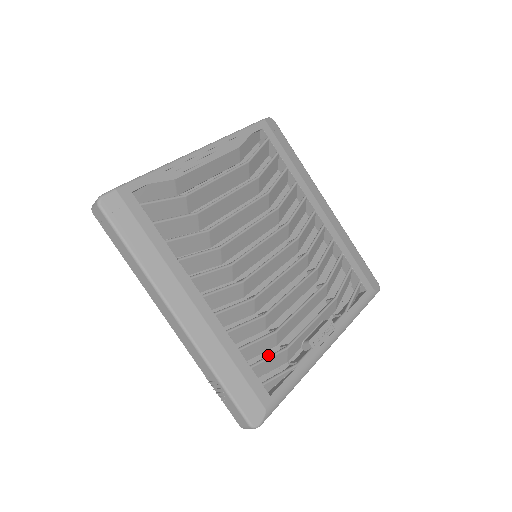
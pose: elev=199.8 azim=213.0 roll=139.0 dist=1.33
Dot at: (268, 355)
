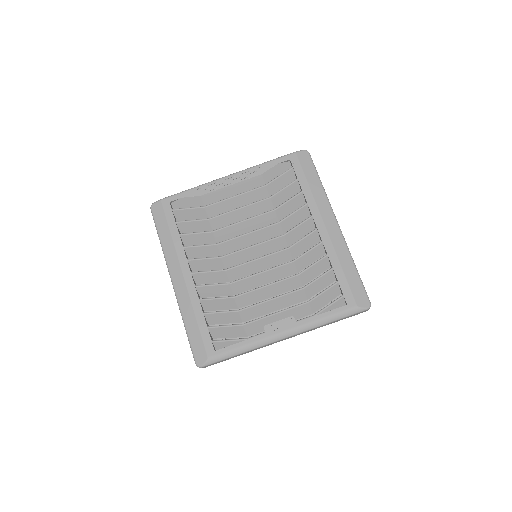
Dot at: occluded
